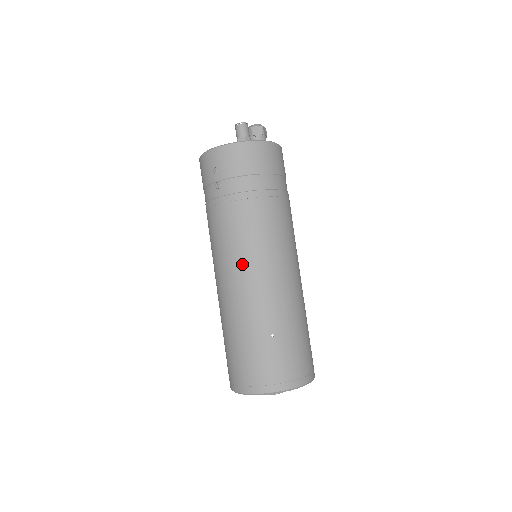
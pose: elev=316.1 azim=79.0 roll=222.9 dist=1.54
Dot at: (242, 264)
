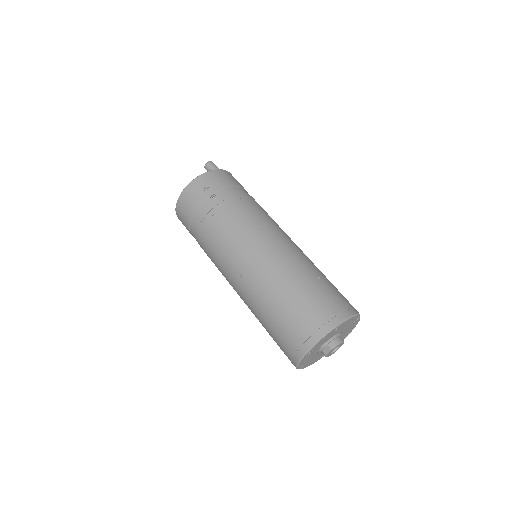
Dot at: (265, 237)
